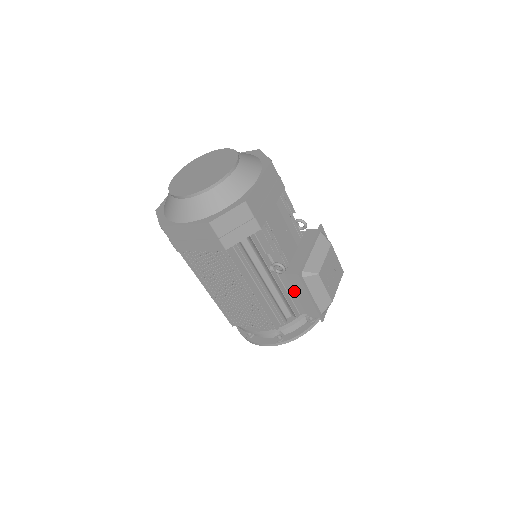
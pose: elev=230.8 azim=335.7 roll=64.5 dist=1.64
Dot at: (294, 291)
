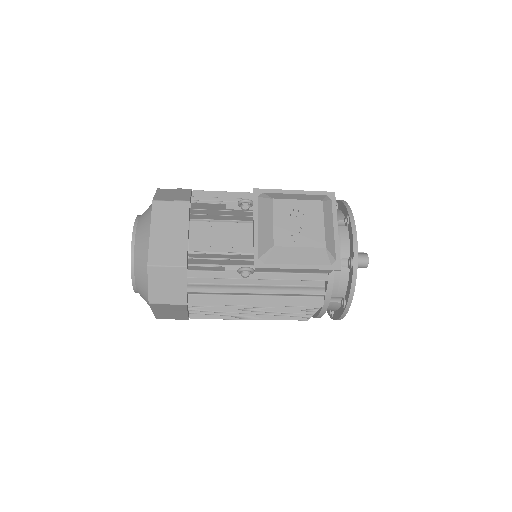
Dot at: (285, 271)
